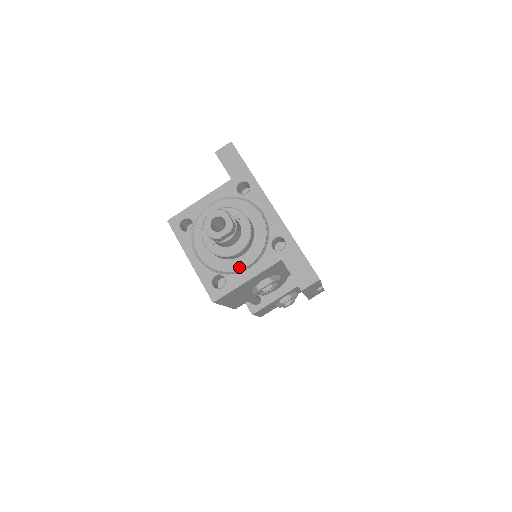
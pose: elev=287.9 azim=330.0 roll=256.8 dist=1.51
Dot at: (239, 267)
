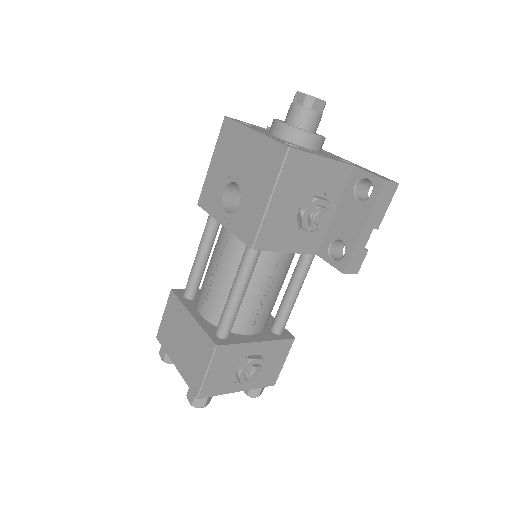
Dot at: (312, 151)
